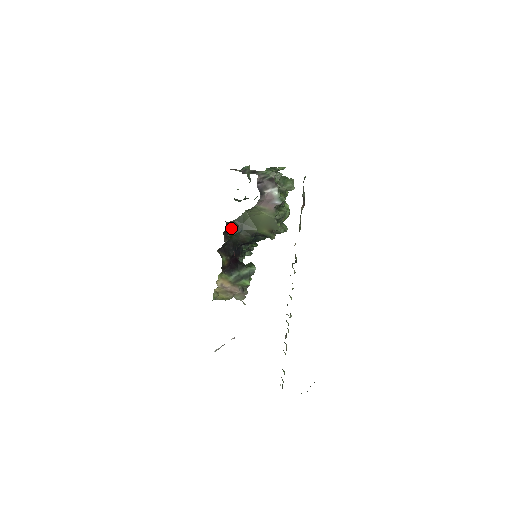
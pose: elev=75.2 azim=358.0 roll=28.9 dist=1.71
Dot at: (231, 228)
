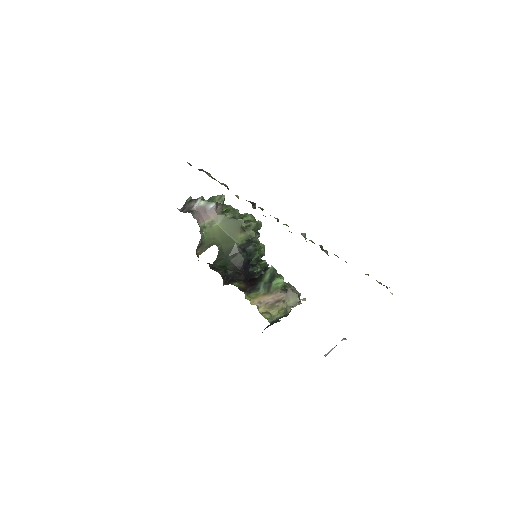
Dot at: (219, 265)
